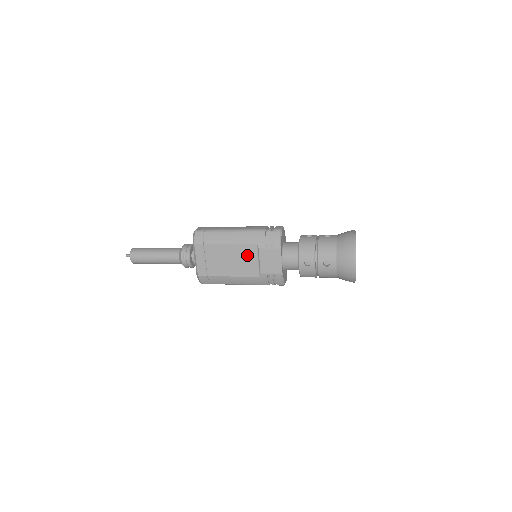
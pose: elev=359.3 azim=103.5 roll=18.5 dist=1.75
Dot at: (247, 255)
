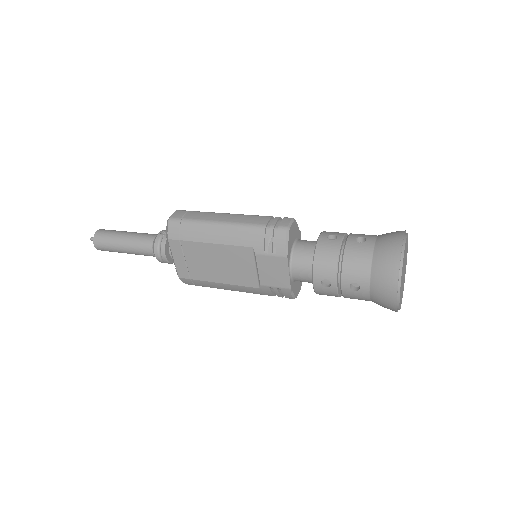
Dot at: (240, 260)
